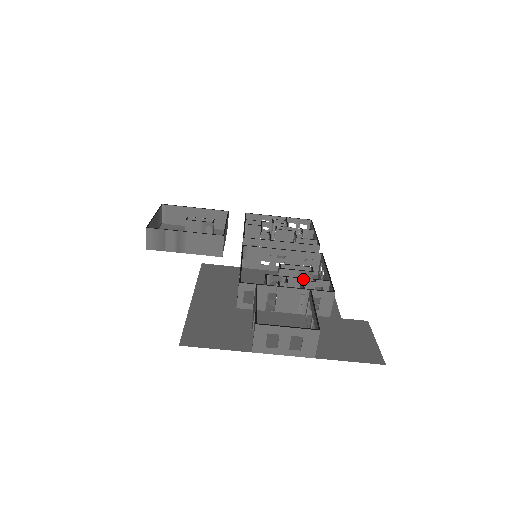
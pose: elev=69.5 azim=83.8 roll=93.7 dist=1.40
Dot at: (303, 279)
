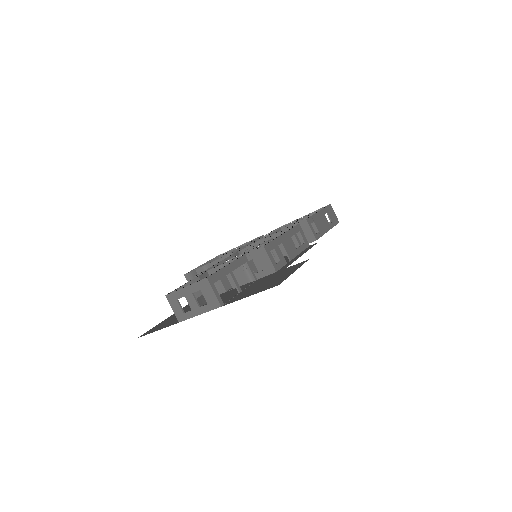
Dot at: (251, 250)
